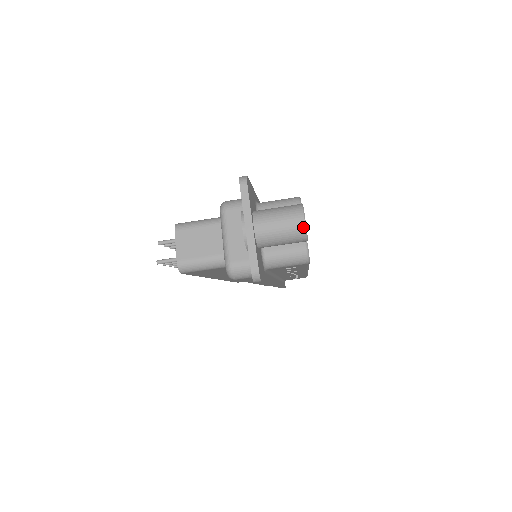
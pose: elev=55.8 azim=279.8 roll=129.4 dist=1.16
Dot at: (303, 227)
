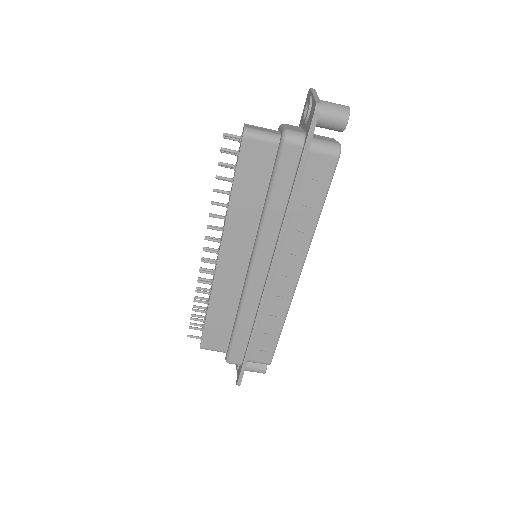
Dot at: (348, 109)
